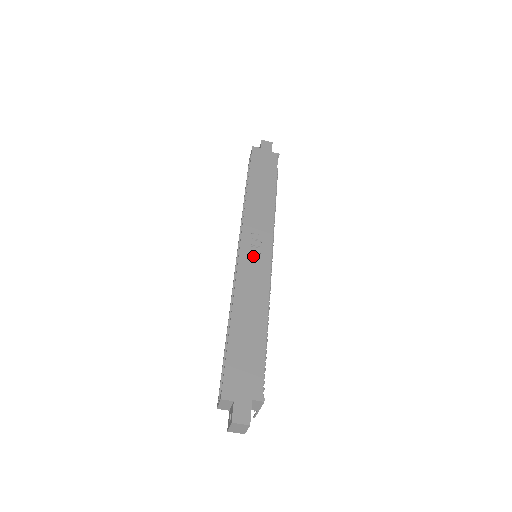
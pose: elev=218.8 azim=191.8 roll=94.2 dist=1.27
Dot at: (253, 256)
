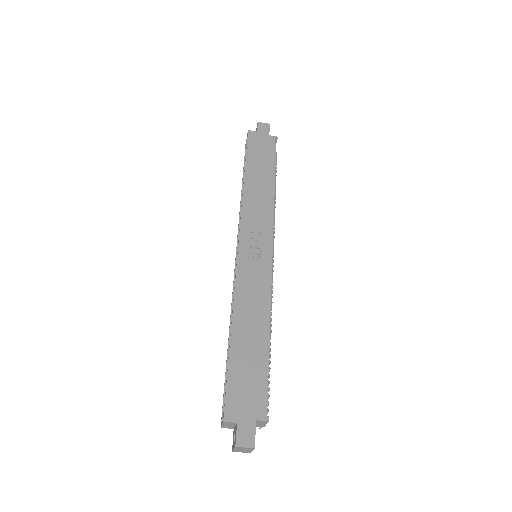
Dot at: (252, 258)
